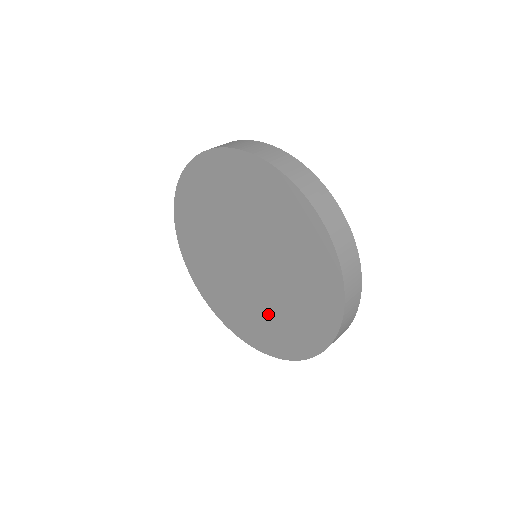
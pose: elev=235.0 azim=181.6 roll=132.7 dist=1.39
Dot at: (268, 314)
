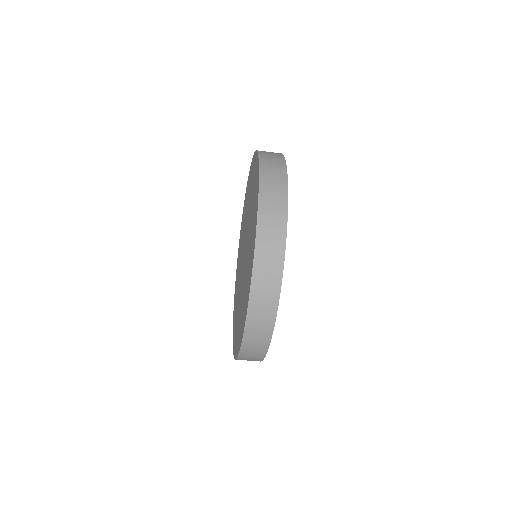
Dot at: (242, 299)
